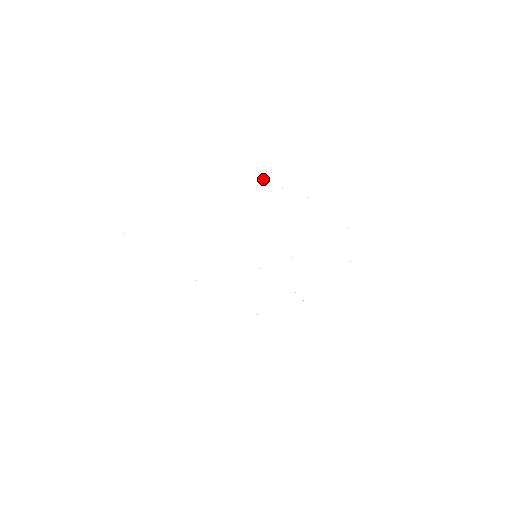
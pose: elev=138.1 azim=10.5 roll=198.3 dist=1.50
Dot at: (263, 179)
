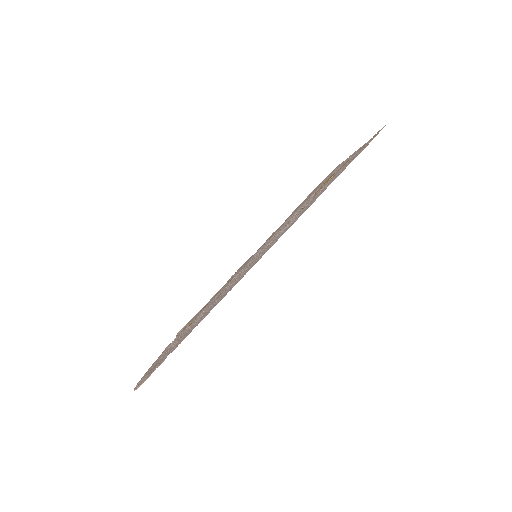
Dot at: occluded
